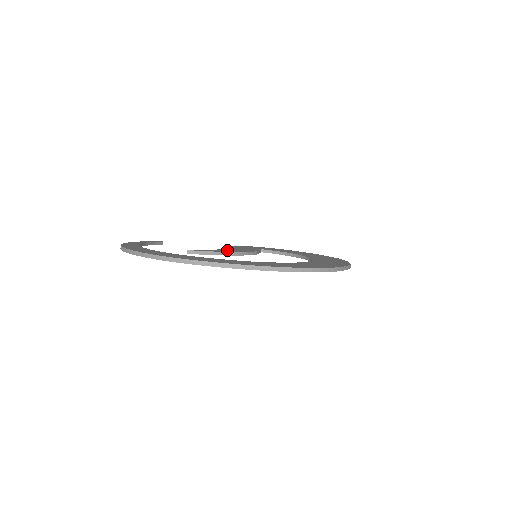
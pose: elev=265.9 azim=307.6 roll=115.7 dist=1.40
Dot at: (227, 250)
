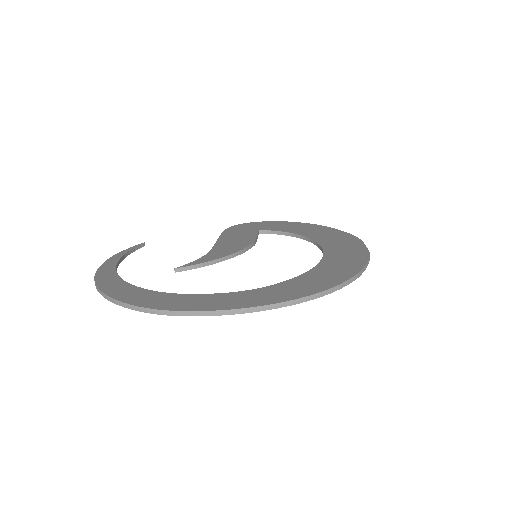
Dot at: (220, 251)
